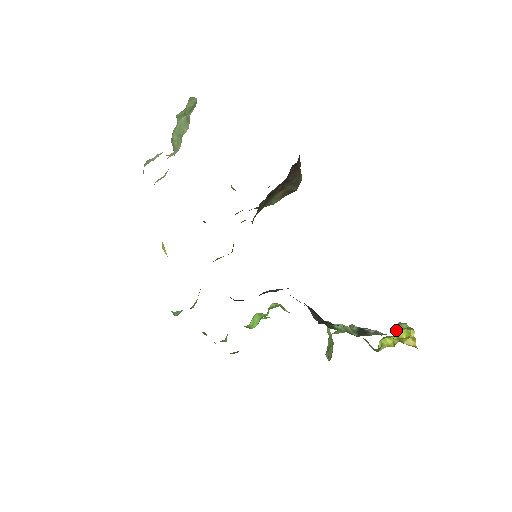
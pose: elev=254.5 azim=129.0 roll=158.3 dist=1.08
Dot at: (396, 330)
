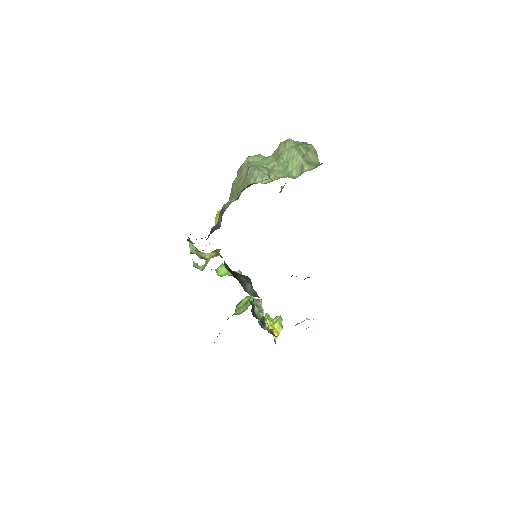
Dot at: (276, 319)
